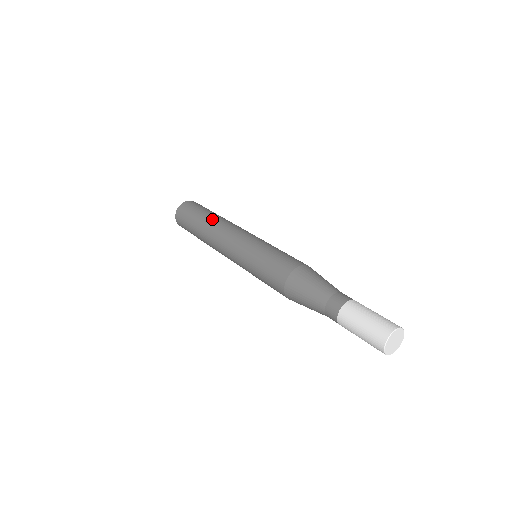
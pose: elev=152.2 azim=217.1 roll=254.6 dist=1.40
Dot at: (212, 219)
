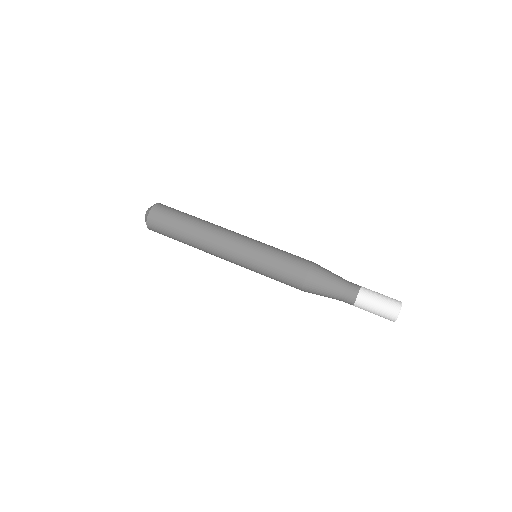
Dot at: (195, 237)
